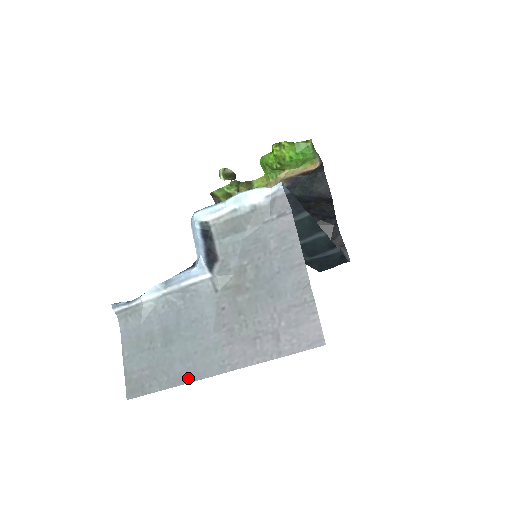
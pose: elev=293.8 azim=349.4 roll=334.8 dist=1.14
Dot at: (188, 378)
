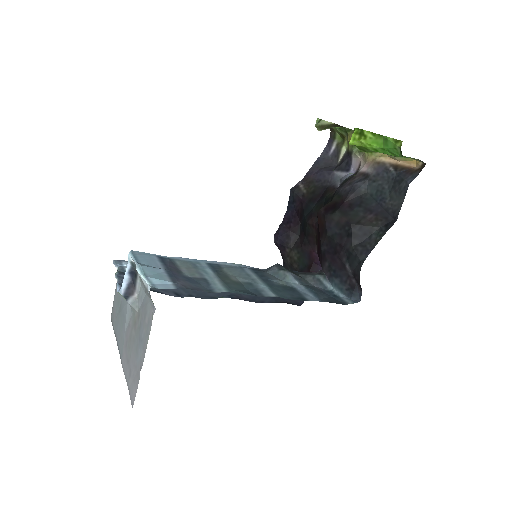
Dot at: (117, 341)
